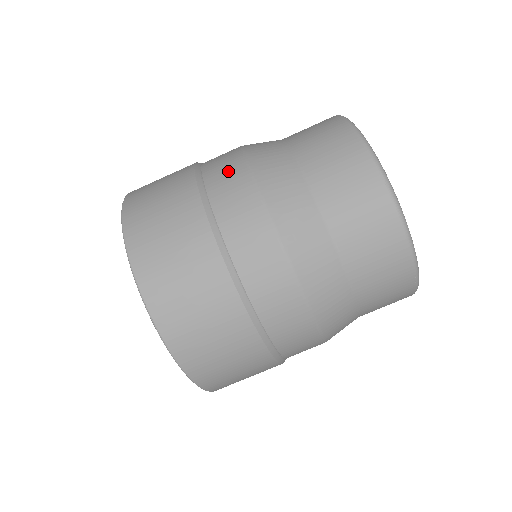
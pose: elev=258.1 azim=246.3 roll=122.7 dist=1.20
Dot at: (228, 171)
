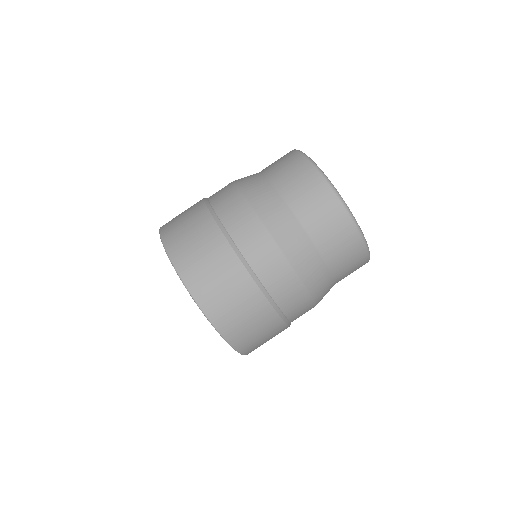
Dot at: (222, 189)
